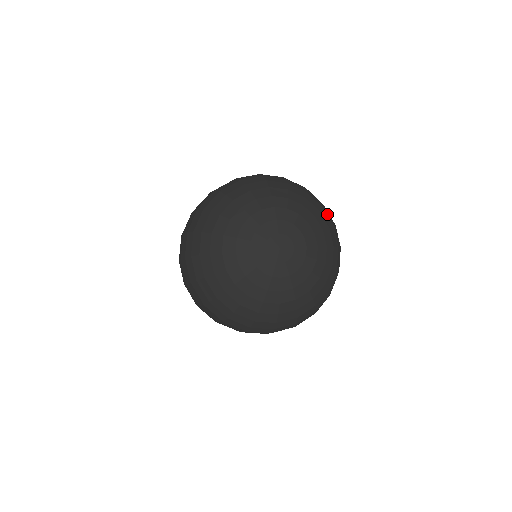
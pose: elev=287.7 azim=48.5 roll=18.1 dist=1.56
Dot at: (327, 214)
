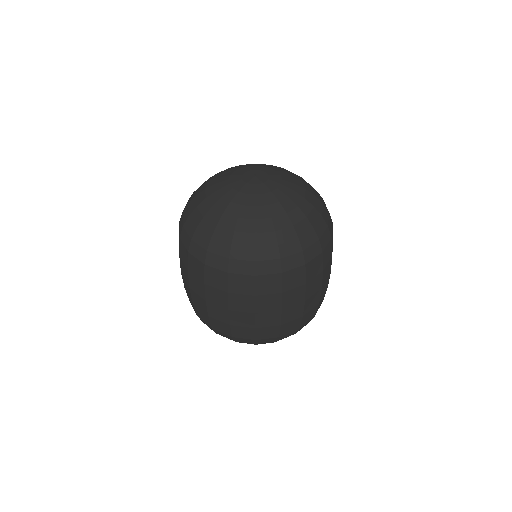
Dot at: (321, 198)
